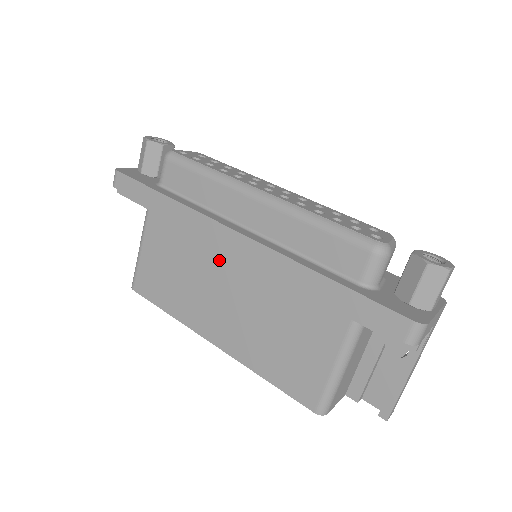
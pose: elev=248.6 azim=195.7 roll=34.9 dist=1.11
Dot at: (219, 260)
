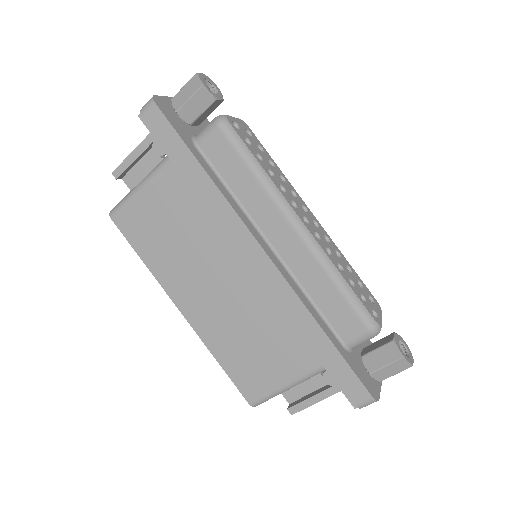
Dot at: (227, 254)
